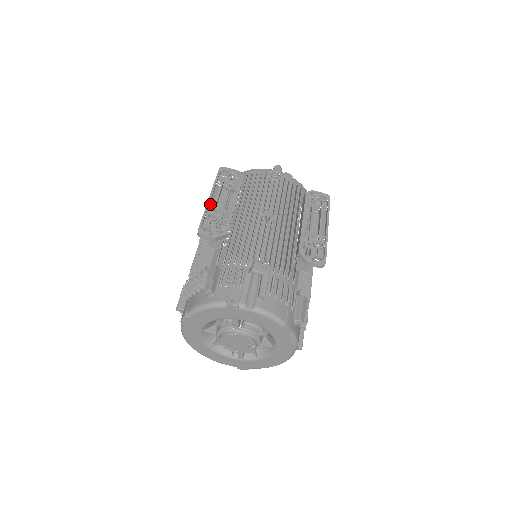
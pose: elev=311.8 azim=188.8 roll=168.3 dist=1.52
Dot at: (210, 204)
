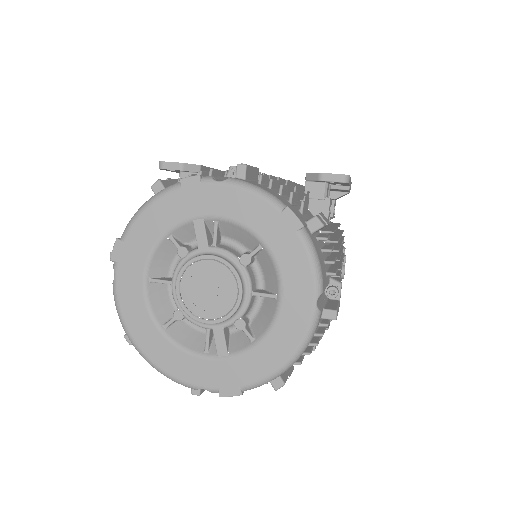
Dot at: occluded
